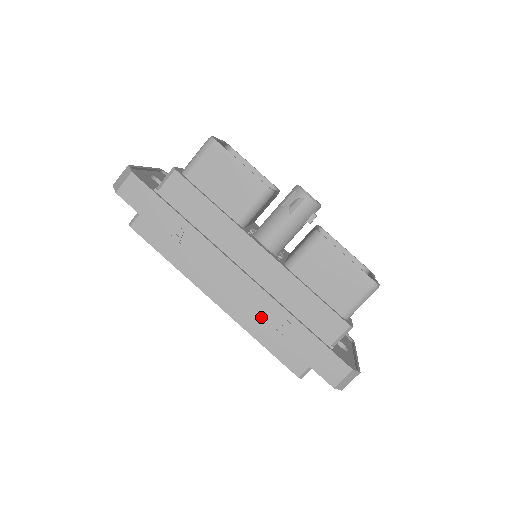
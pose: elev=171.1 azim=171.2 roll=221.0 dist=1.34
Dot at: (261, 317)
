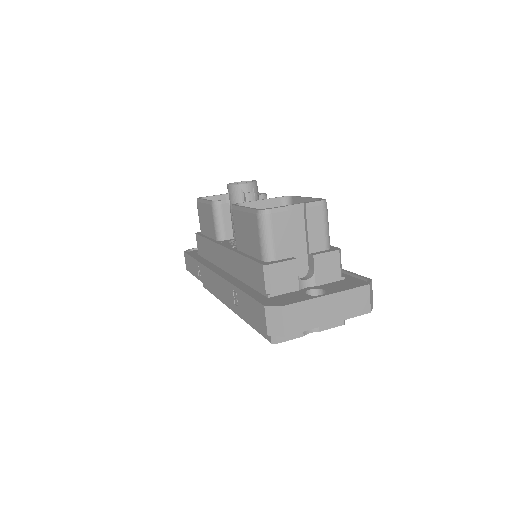
Dot at: (229, 300)
